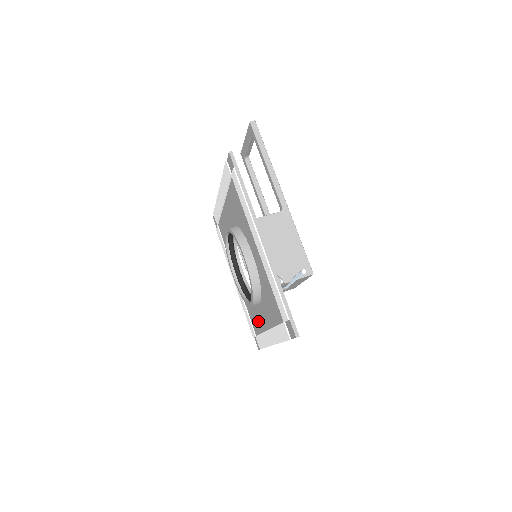
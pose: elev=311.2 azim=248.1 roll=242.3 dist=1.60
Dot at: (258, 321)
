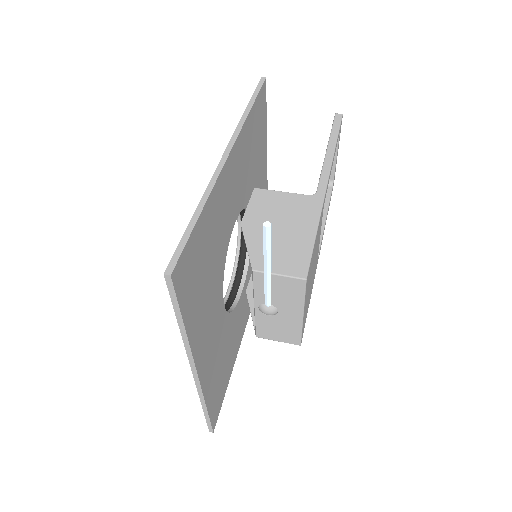
Dot at: occluded
